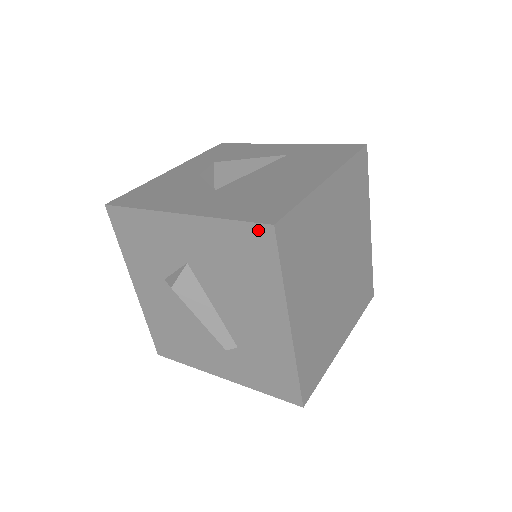
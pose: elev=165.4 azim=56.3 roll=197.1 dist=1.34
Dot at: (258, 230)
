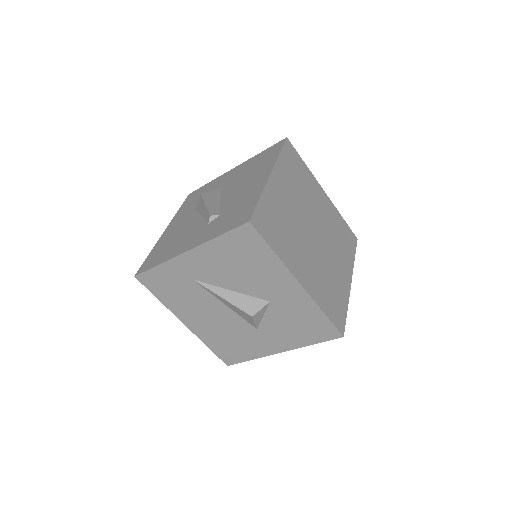
Dot at: (277, 145)
